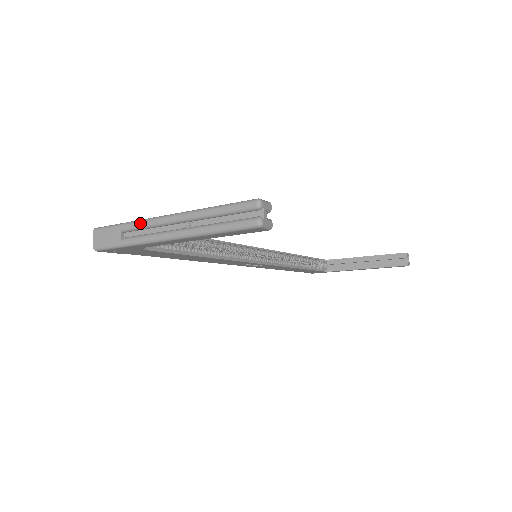
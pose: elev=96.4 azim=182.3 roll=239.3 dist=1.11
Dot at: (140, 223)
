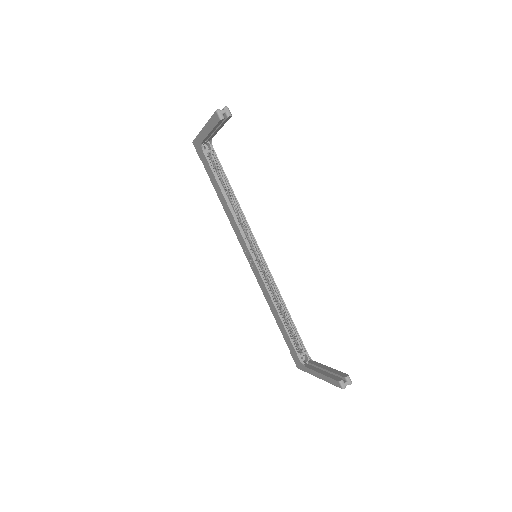
Dot at: occluded
